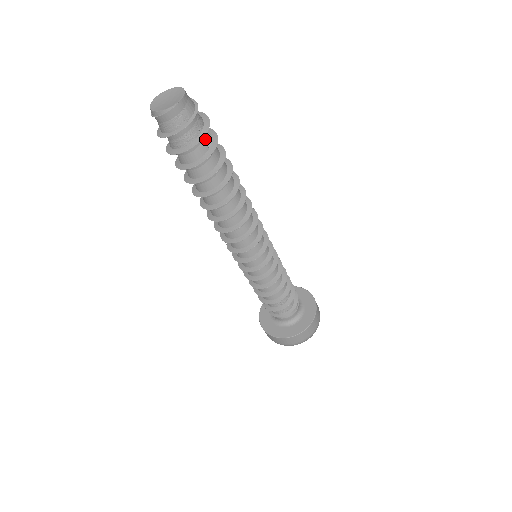
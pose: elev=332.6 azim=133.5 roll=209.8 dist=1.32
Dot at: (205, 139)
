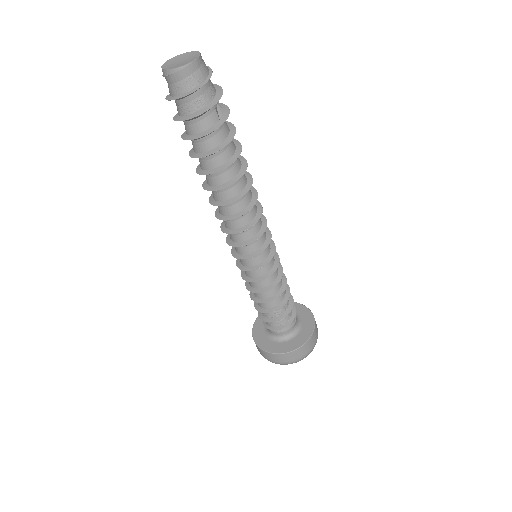
Dot at: (216, 110)
